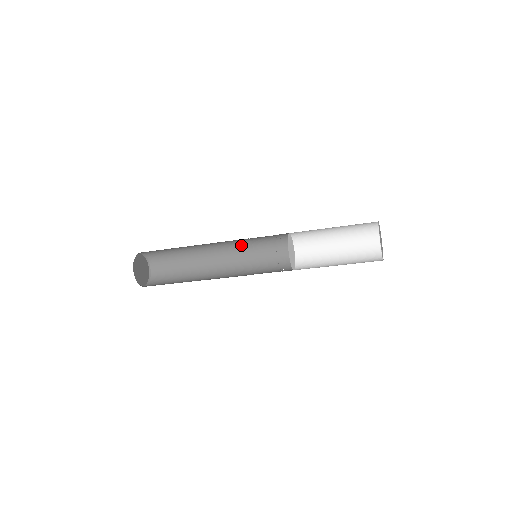
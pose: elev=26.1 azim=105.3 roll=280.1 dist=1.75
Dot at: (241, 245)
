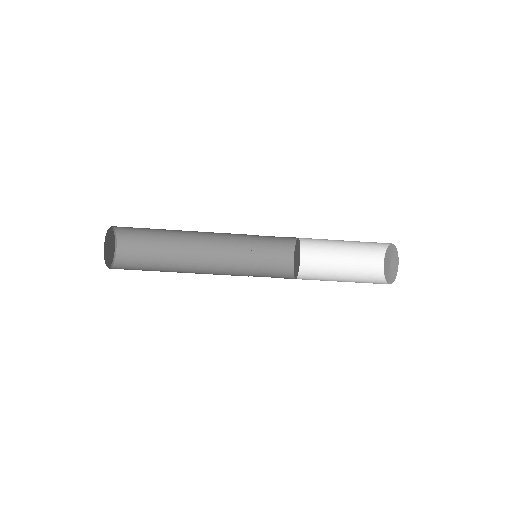
Dot at: (237, 237)
